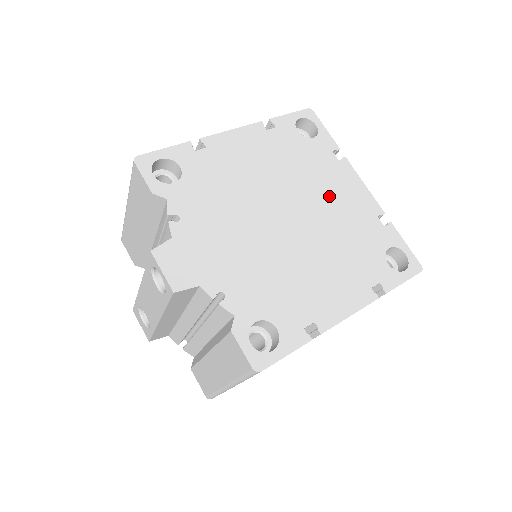
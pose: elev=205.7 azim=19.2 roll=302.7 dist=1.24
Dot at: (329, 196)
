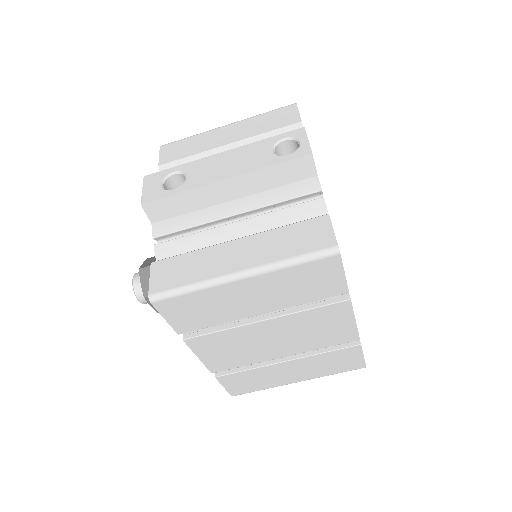
Dot at: occluded
